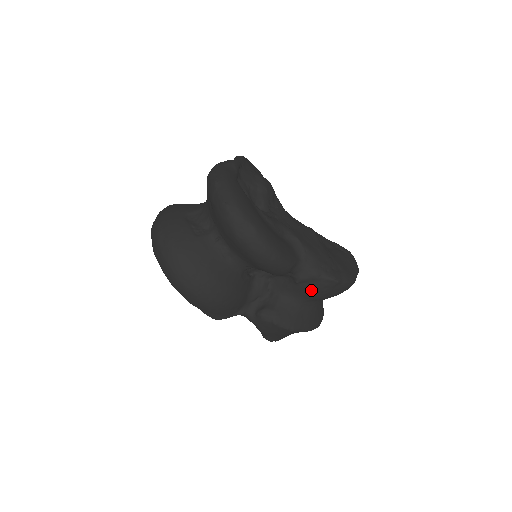
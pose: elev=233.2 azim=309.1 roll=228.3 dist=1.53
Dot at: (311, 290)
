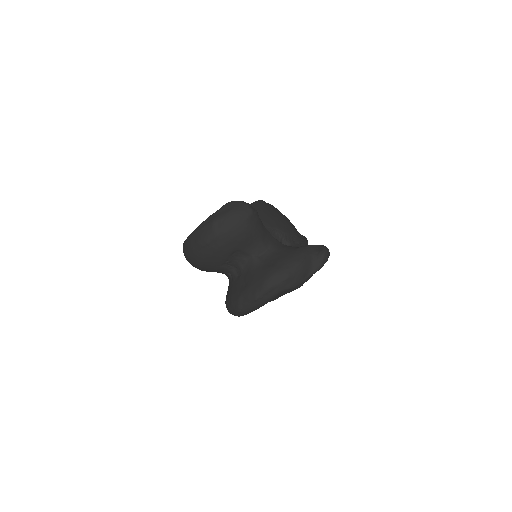
Dot at: occluded
